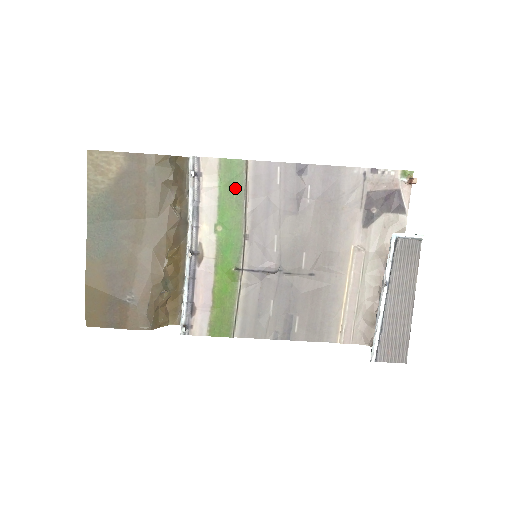
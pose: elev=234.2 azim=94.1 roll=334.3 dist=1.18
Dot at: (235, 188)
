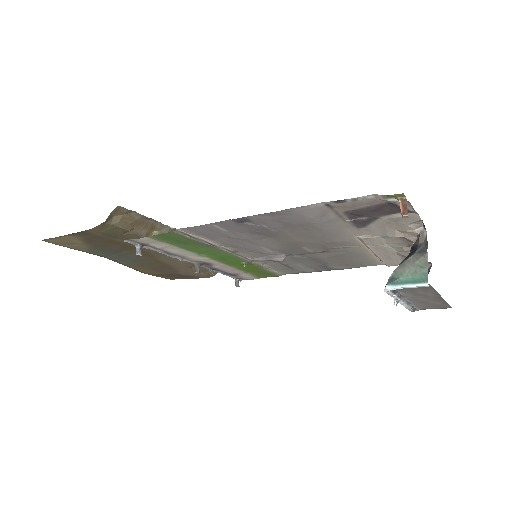
Dot at: (188, 242)
